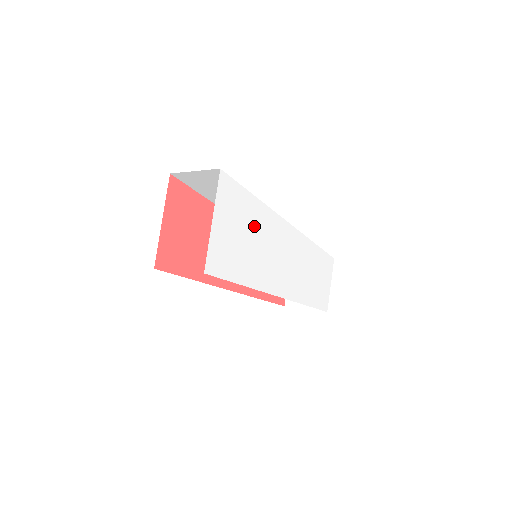
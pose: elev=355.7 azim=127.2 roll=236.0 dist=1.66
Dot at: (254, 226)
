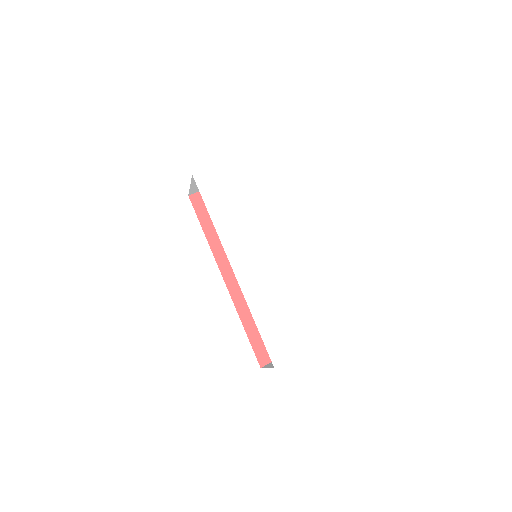
Dot at: (258, 202)
